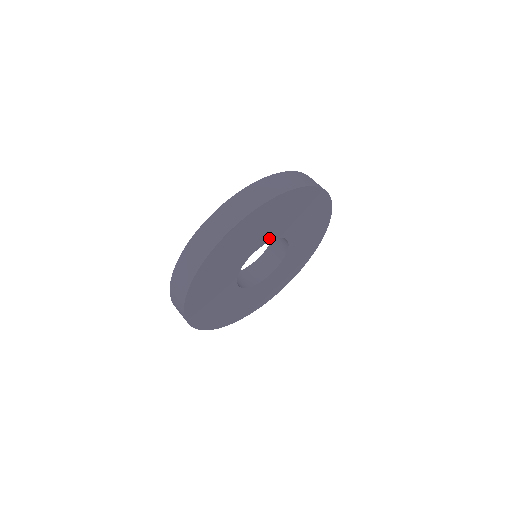
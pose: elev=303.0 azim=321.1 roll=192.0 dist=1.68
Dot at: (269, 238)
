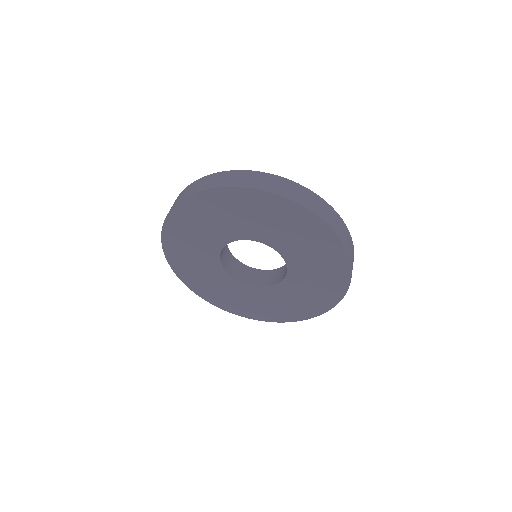
Dot at: (247, 236)
